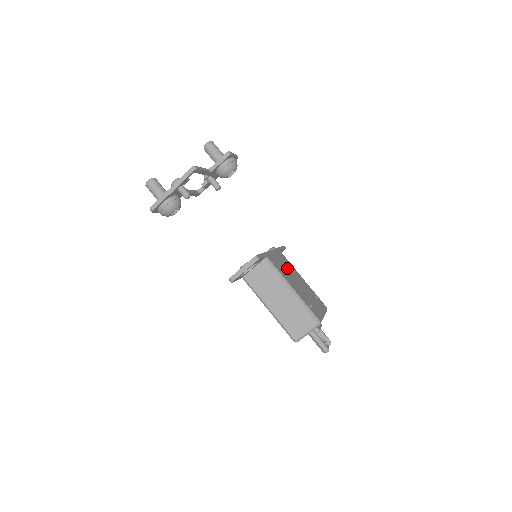
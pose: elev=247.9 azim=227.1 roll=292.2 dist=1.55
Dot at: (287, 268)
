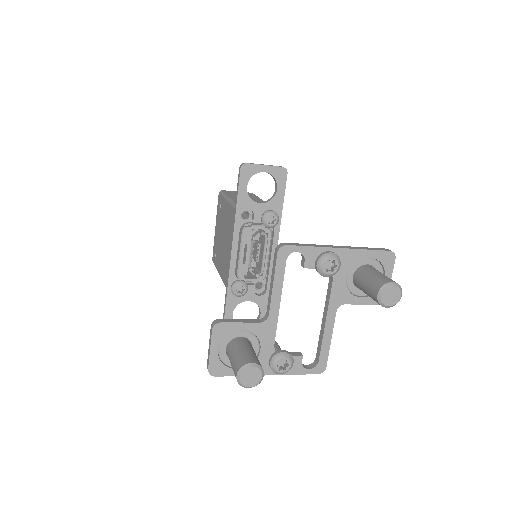
Dot at: occluded
